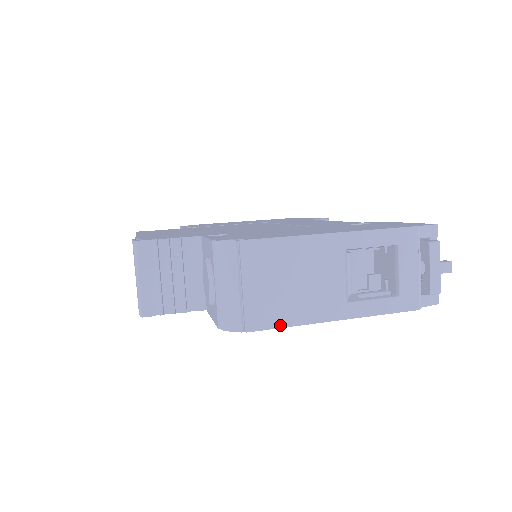
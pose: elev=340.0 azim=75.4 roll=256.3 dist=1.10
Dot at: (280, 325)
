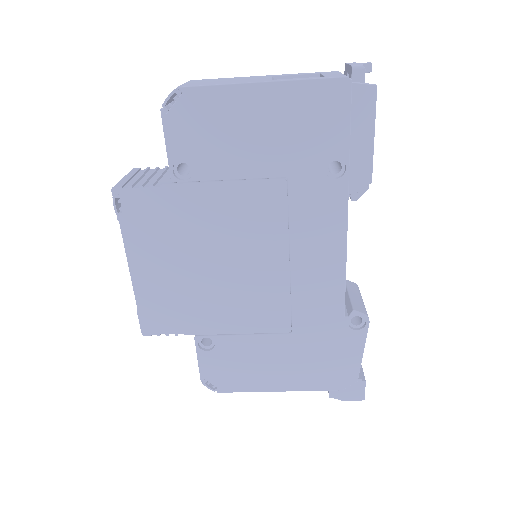
Dot at: (208, 85)
